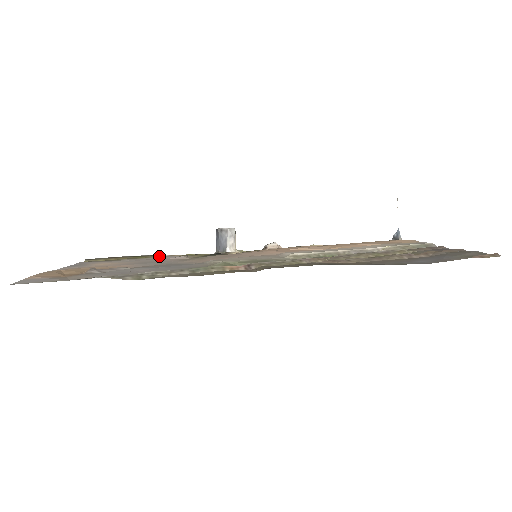
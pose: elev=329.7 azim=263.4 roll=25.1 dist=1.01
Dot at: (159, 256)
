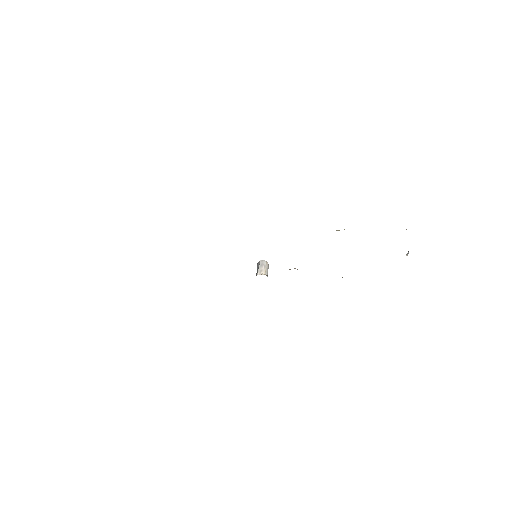
Dot at: occluded
